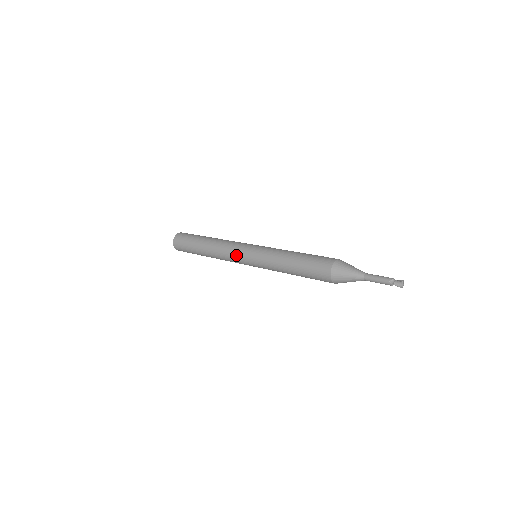
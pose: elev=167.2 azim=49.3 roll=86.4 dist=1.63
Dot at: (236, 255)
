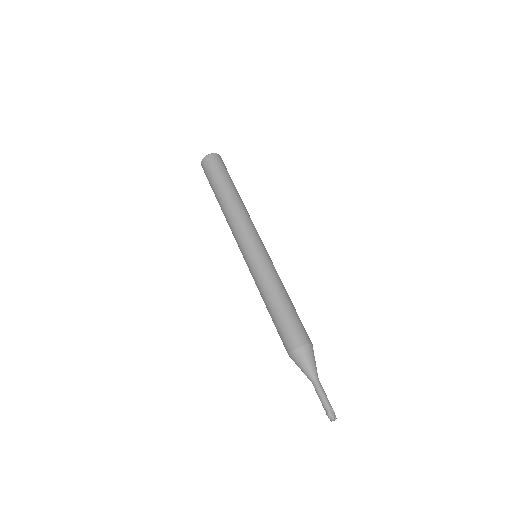
Dot at: (238, 244)
